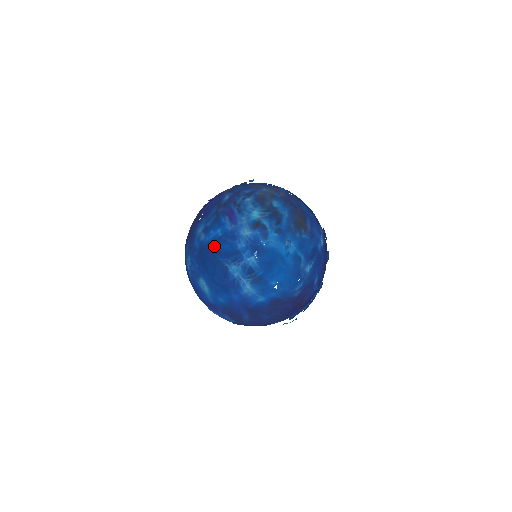
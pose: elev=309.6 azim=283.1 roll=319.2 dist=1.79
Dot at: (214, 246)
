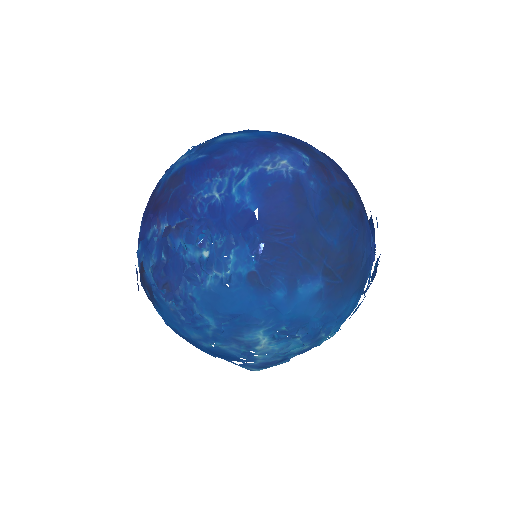
Dot at: occluded
